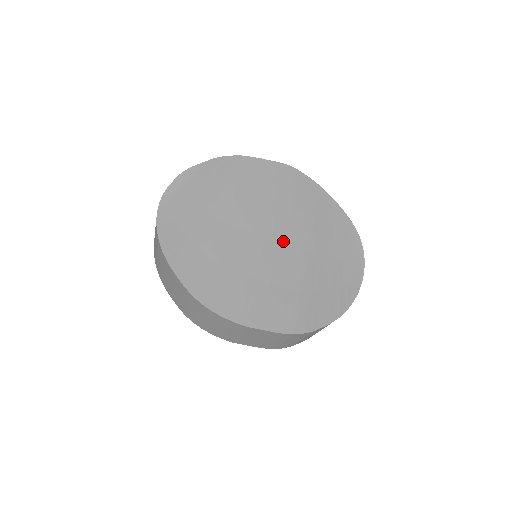
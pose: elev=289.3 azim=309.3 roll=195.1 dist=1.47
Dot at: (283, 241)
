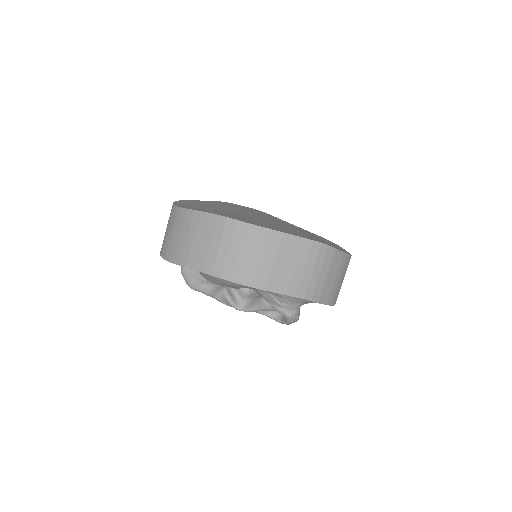
Dot at: occluded
